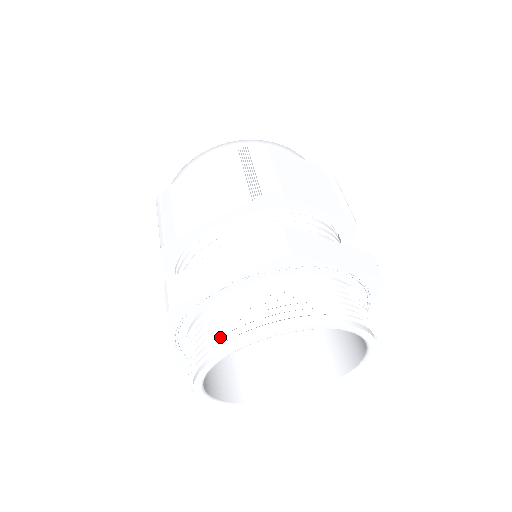
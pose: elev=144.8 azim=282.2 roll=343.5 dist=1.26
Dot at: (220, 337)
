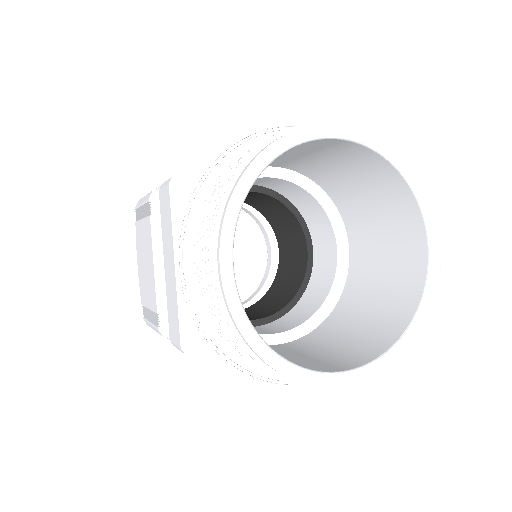
Dot at: (245, 157)
